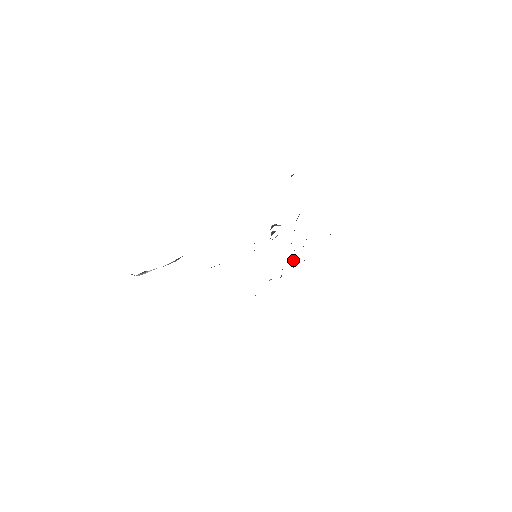
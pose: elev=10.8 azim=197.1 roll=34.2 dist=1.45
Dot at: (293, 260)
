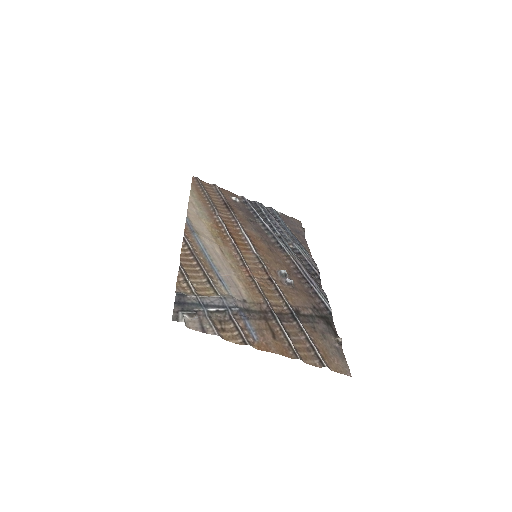
Dot at: (267, 220)
